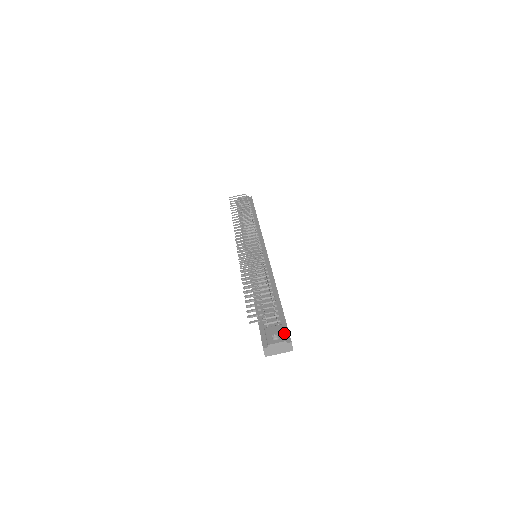
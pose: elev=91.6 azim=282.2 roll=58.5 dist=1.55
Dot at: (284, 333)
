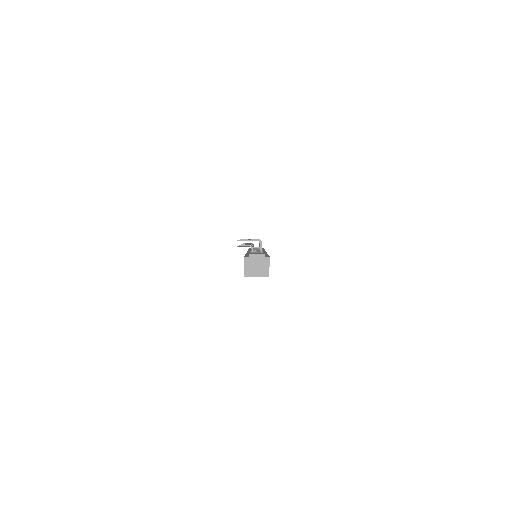
Dot at: (265, 256)
